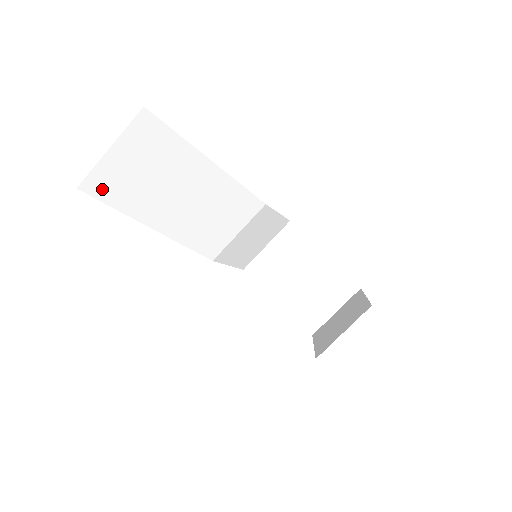
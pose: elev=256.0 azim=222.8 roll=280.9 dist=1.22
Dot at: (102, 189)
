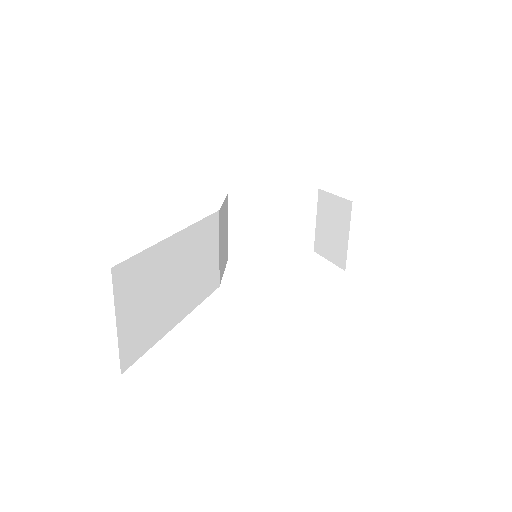
Dot at: (134, 351)
